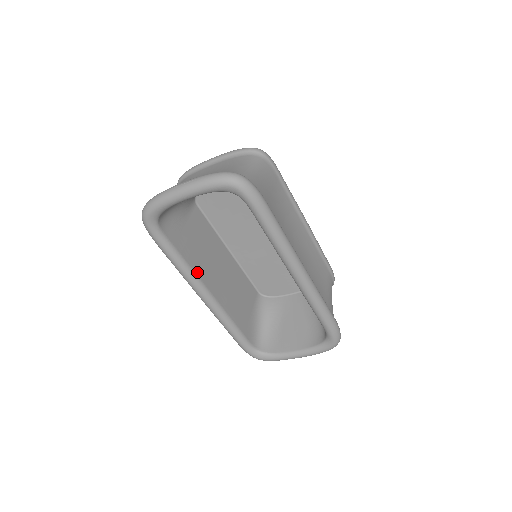
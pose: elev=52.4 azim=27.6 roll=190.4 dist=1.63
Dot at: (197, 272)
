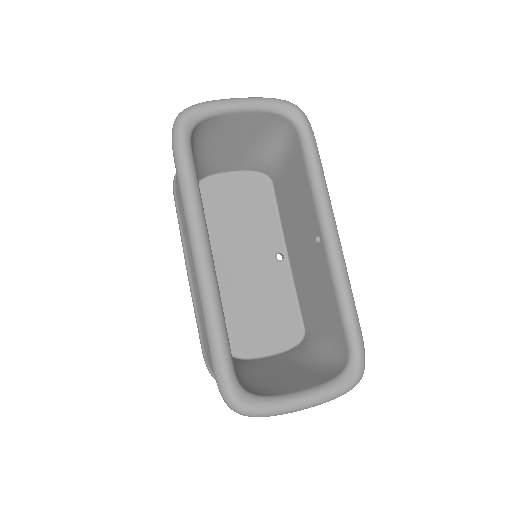
Dot at: (204, 217)
